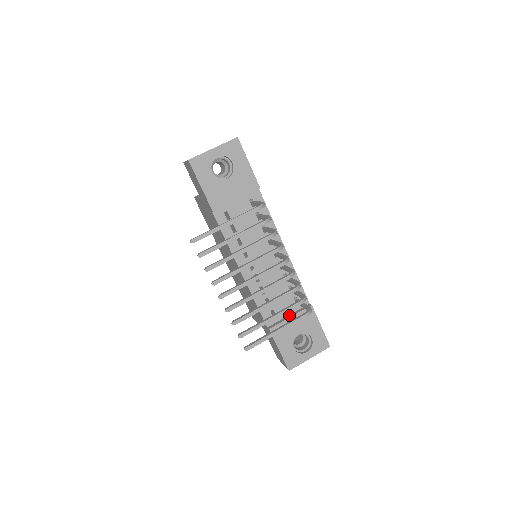
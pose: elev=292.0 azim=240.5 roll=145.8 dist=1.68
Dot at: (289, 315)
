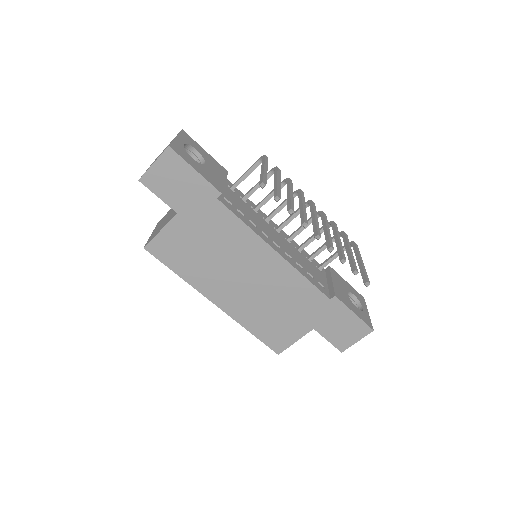
Dot at: (328, 282)
